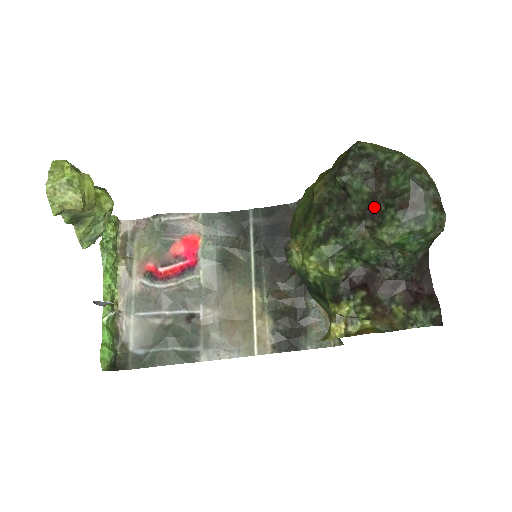
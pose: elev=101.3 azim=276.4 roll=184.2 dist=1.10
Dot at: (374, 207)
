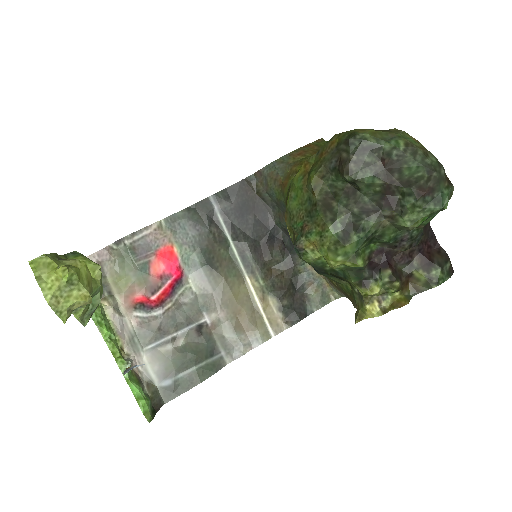
Dot at: (389, 197)
